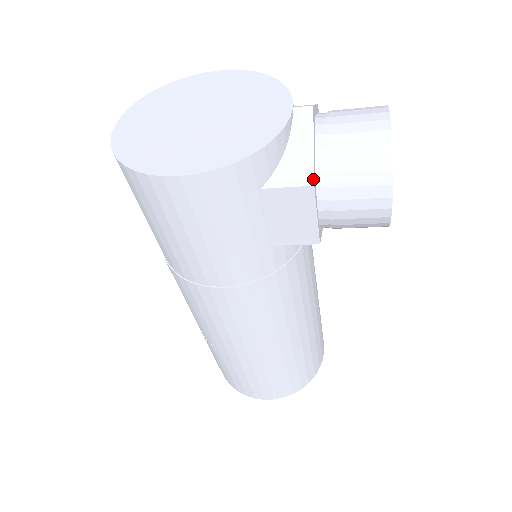
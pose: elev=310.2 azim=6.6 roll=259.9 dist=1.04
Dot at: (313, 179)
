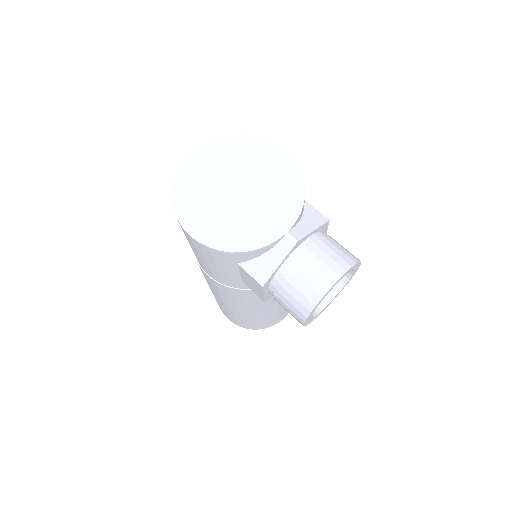
Dot at: (265, 283)
